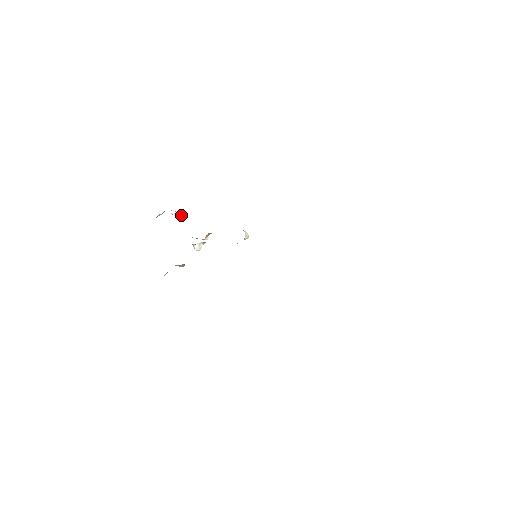
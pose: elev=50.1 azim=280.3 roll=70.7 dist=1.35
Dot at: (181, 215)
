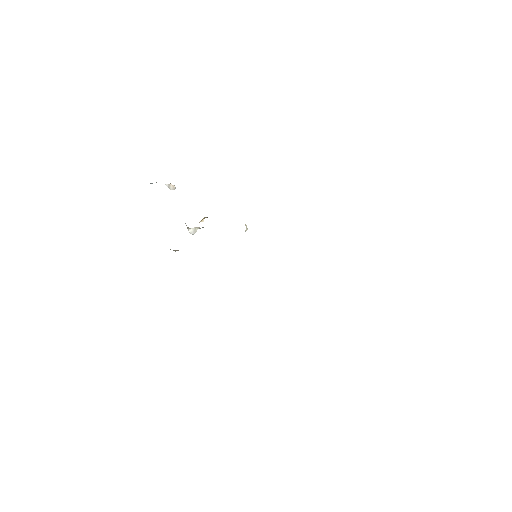
Dot at: (175, 187)
